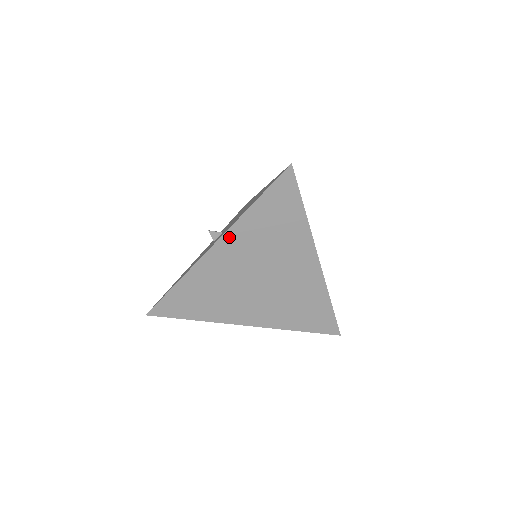
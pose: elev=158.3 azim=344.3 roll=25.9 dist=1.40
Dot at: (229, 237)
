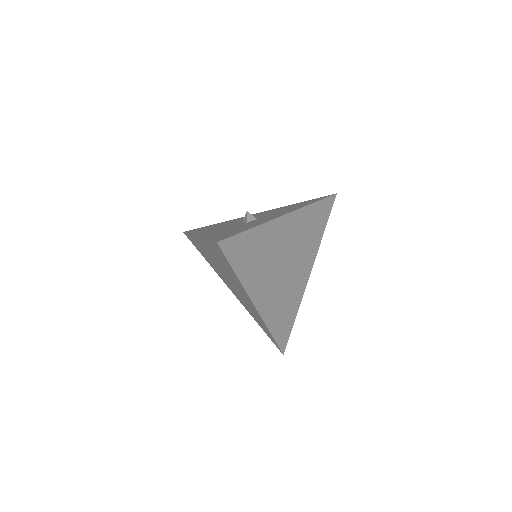
Dot at: (295, 215)
